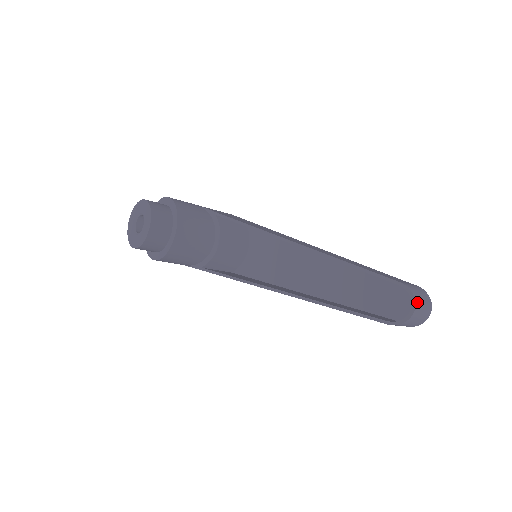
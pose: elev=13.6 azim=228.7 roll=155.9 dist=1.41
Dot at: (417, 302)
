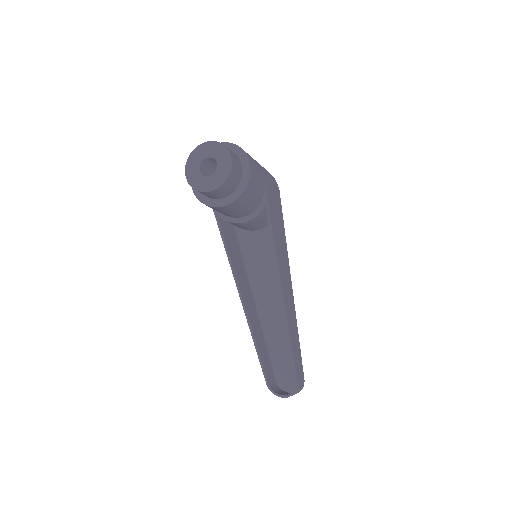
Dot at: occluded
